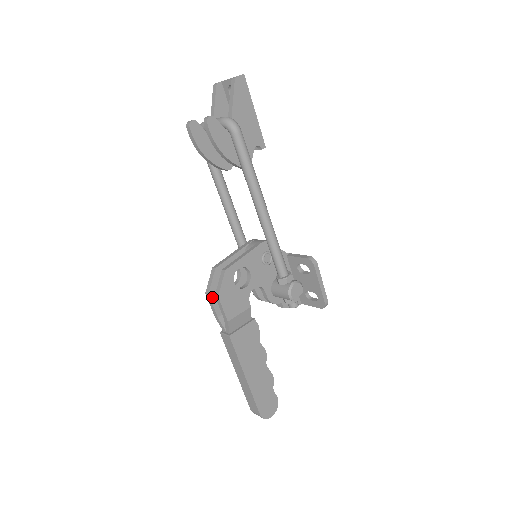
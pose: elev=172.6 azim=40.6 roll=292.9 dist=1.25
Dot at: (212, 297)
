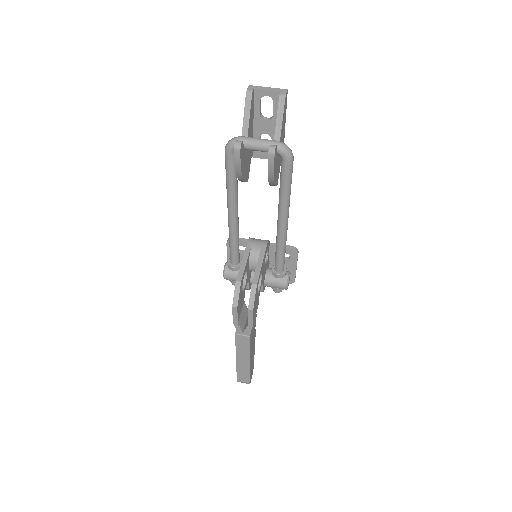
Dot at: (238, 308)
